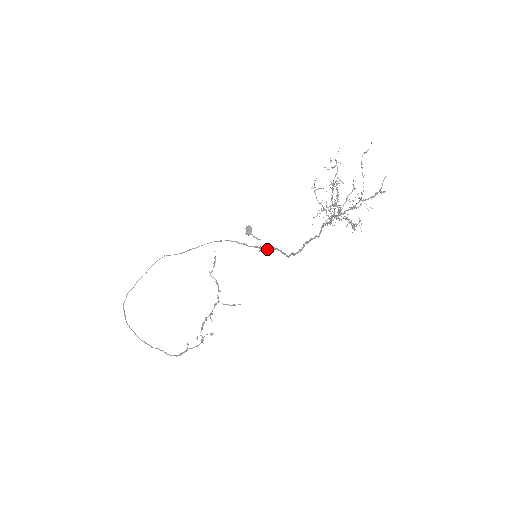
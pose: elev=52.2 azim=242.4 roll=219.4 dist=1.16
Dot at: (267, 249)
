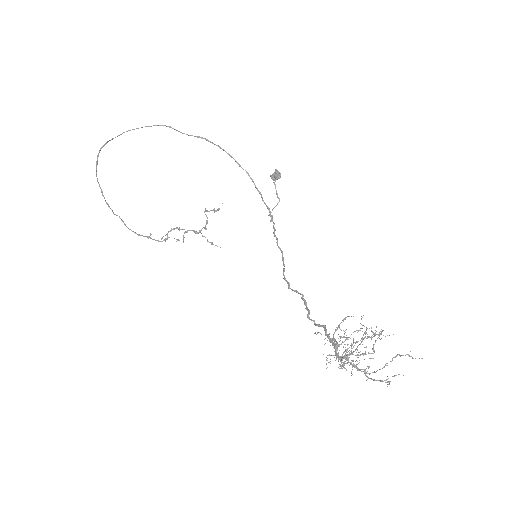
Dot at: (275, 236)
